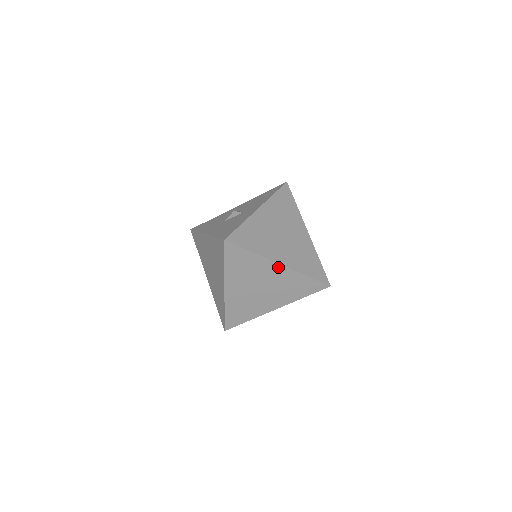
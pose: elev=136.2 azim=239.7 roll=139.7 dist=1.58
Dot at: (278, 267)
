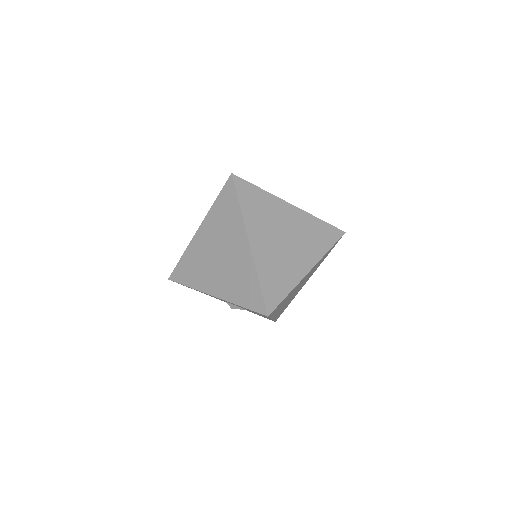
Dot at: (246, 244)
